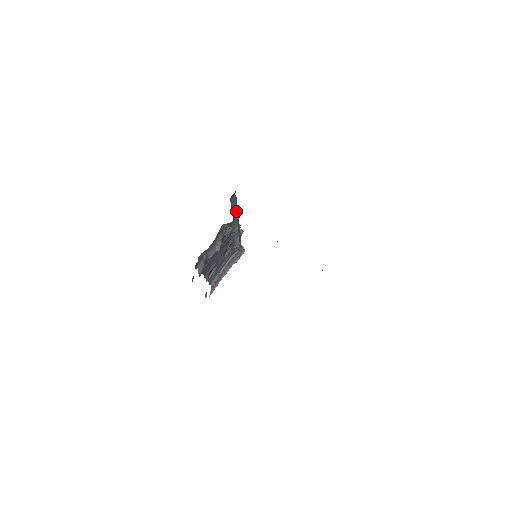
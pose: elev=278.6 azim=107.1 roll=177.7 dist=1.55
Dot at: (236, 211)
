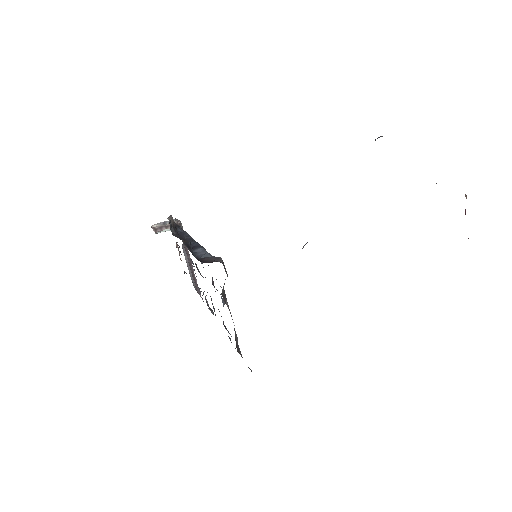
Dot at: occluded
